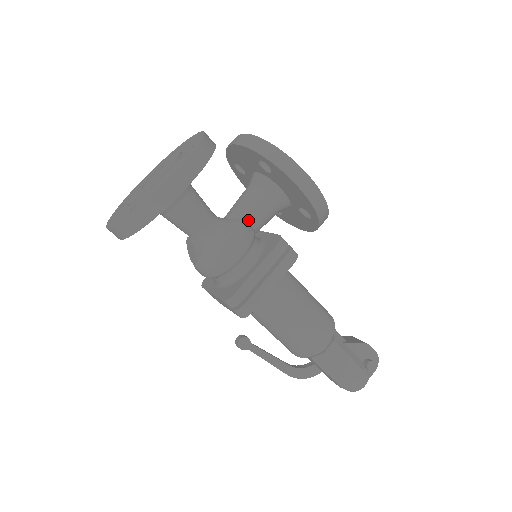
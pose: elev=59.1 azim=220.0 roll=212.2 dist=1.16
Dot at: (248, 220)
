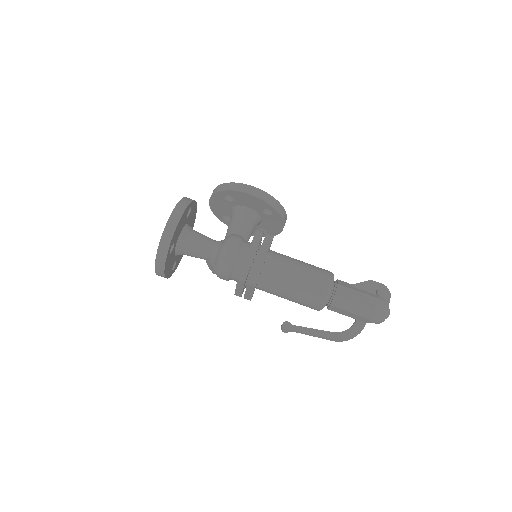
Dot at: (235, 233)
